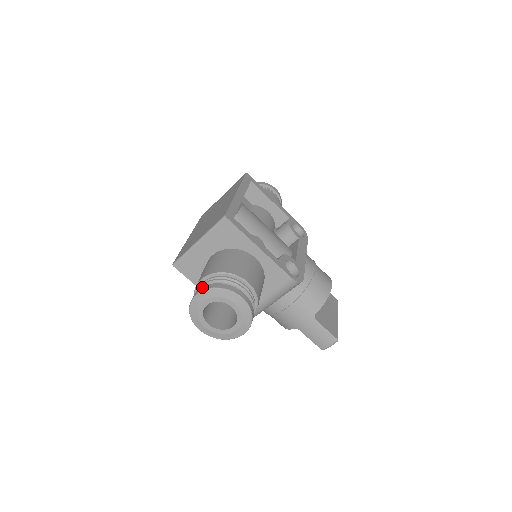
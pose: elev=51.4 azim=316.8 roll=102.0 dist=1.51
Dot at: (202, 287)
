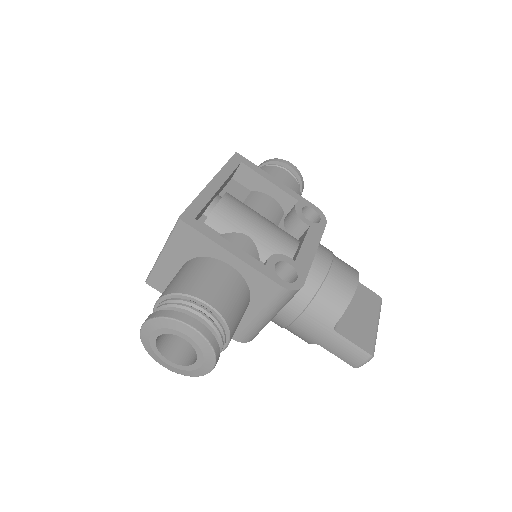
Dot at: (148, 316)
